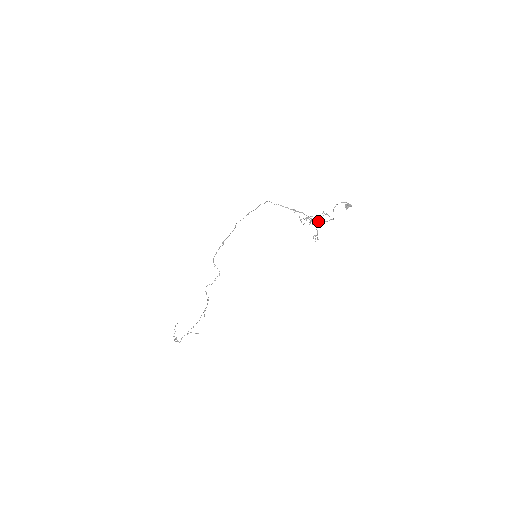
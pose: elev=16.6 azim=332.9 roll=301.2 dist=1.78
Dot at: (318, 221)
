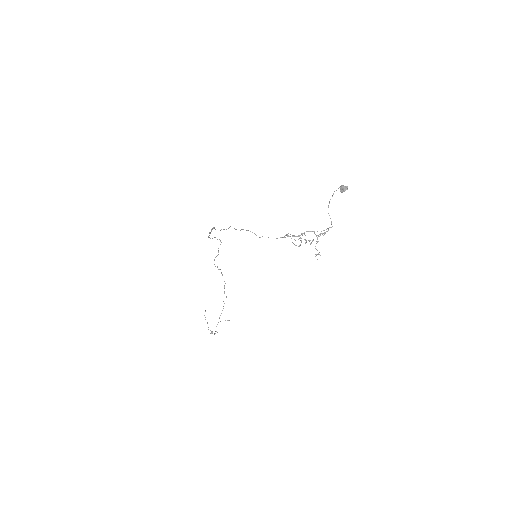
Dot at: (314, 233)
